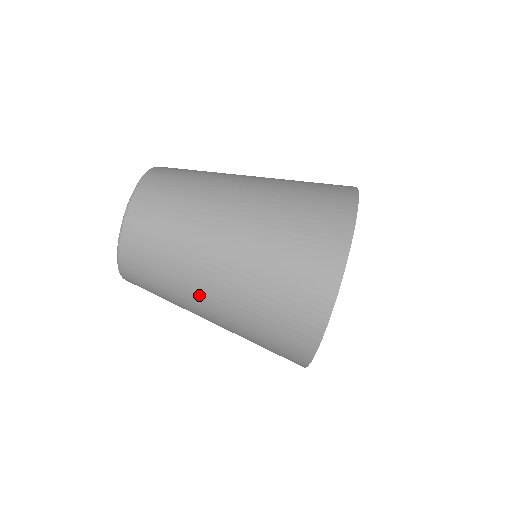
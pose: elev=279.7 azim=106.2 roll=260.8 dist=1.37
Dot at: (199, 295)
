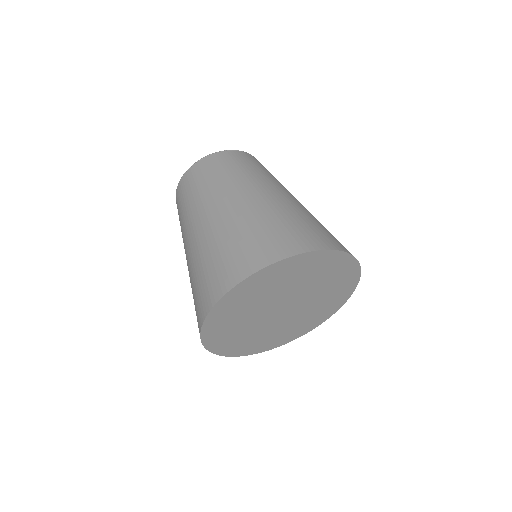
Dot at: (253, 187)
